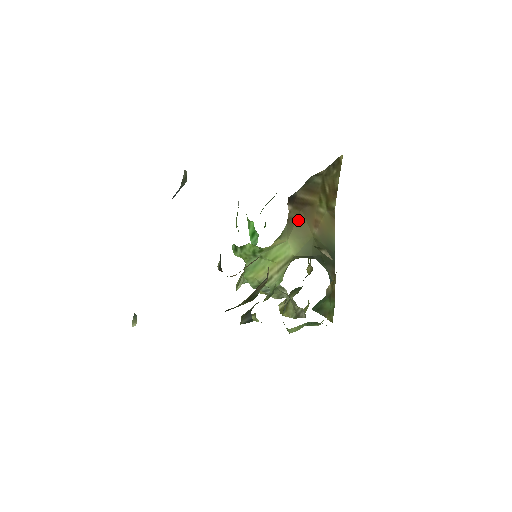
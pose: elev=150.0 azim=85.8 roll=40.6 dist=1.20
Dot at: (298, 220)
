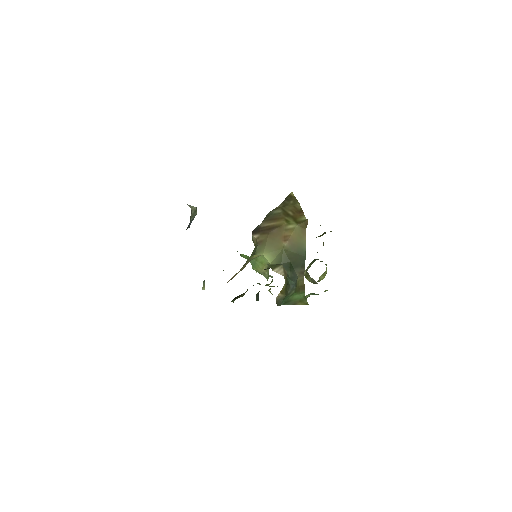
Dot at: (268, 240)
